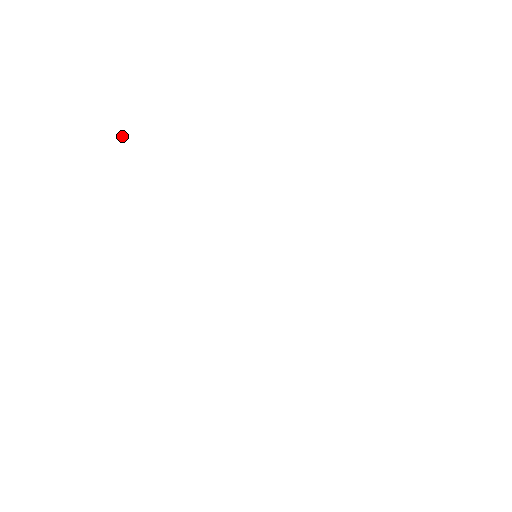
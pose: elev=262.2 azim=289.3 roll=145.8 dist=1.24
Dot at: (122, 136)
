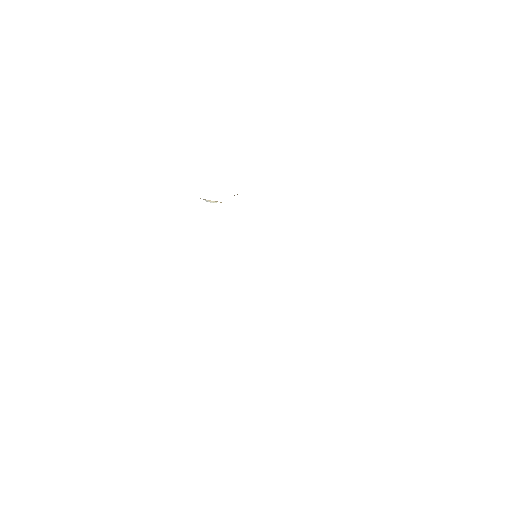
Dot at: occluded
